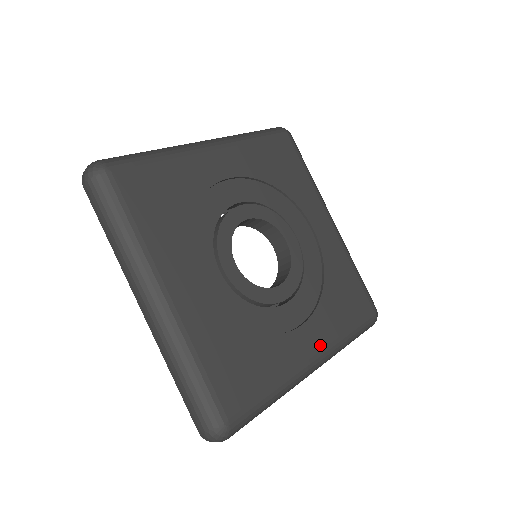
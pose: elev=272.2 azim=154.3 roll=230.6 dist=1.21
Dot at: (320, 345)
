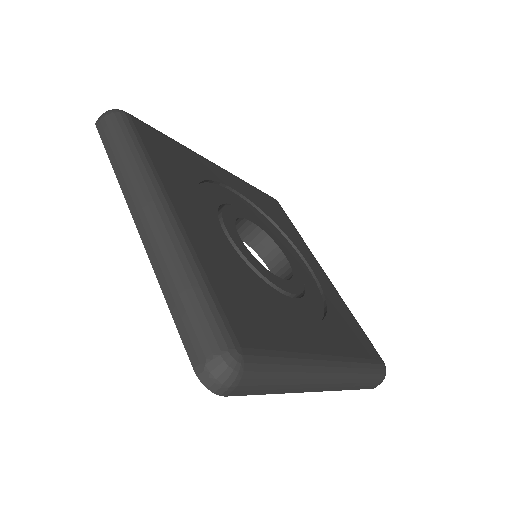
Dot at: (335, 351)
